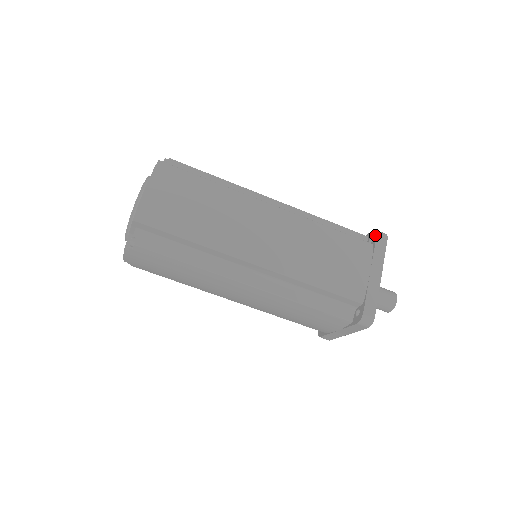
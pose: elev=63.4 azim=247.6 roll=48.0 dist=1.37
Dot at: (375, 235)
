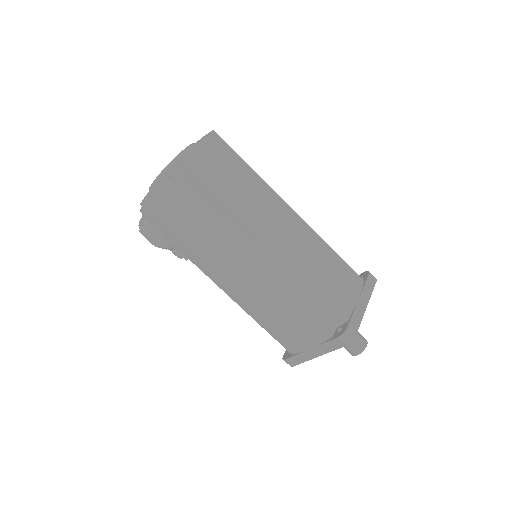
Dot at: (367, 274)
